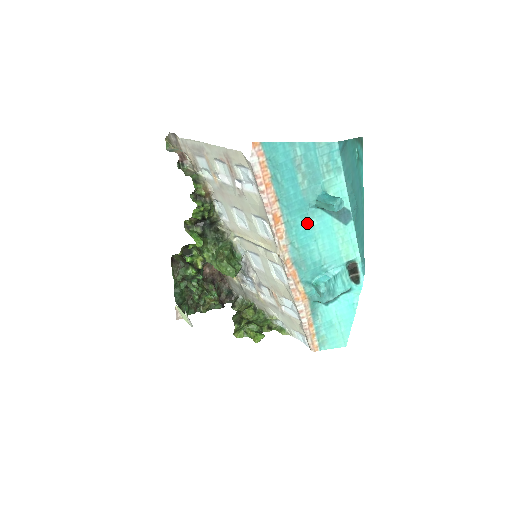
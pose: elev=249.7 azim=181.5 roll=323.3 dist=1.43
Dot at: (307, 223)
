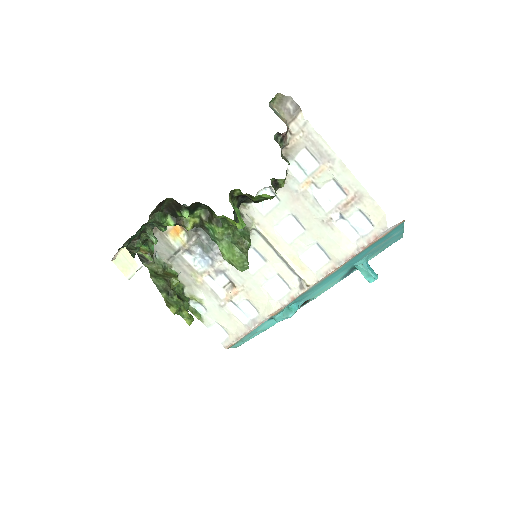
Dot at: (340, 272)
